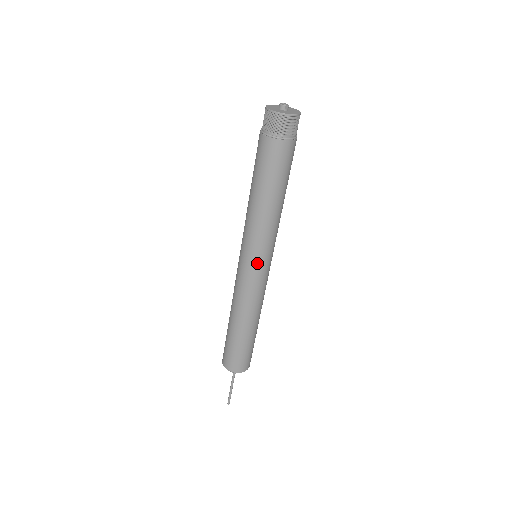
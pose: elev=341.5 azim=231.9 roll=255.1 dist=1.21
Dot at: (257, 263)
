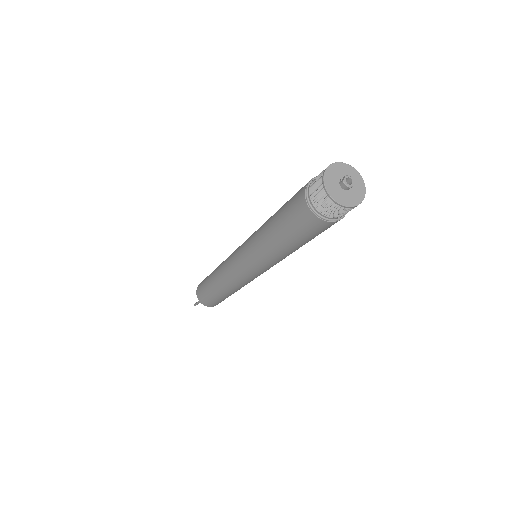
Dot at: (265, 271)
